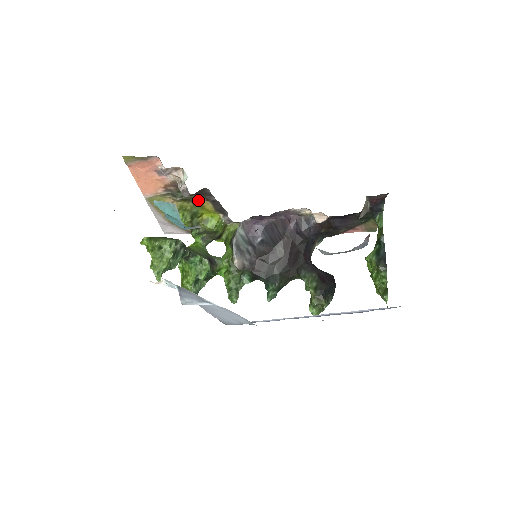
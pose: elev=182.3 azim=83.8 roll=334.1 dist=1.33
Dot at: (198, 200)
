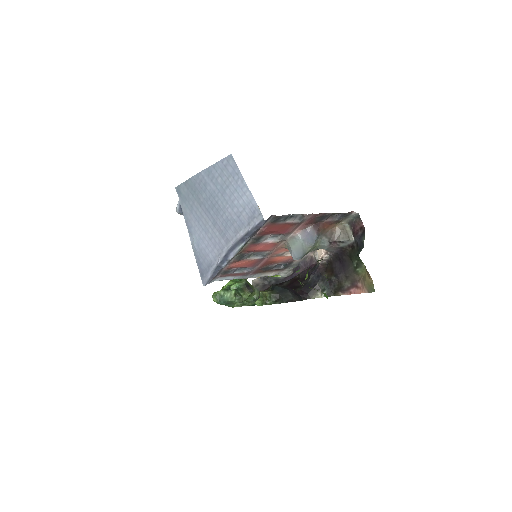
Dot at: occluded
